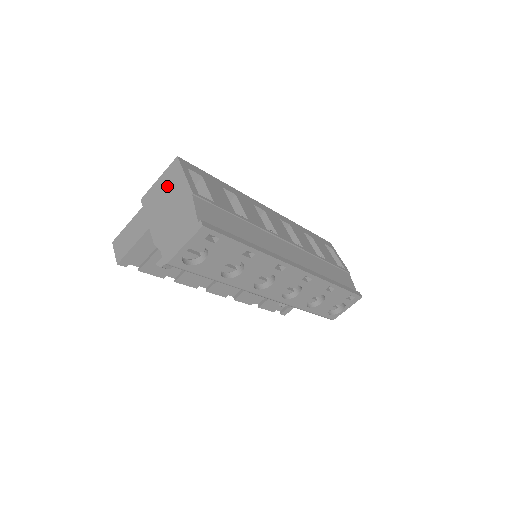
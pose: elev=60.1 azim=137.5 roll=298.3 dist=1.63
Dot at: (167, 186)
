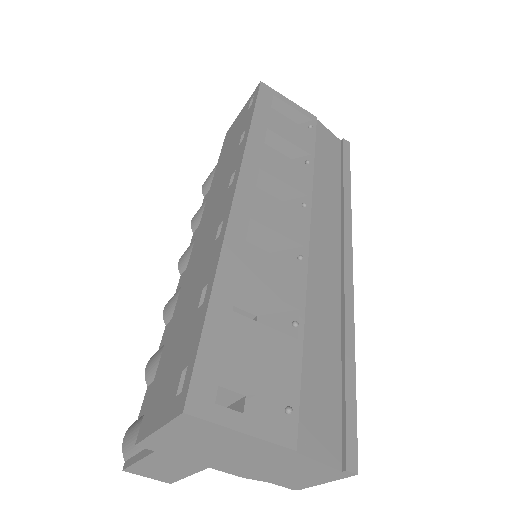
Dot at: (201, 441)
